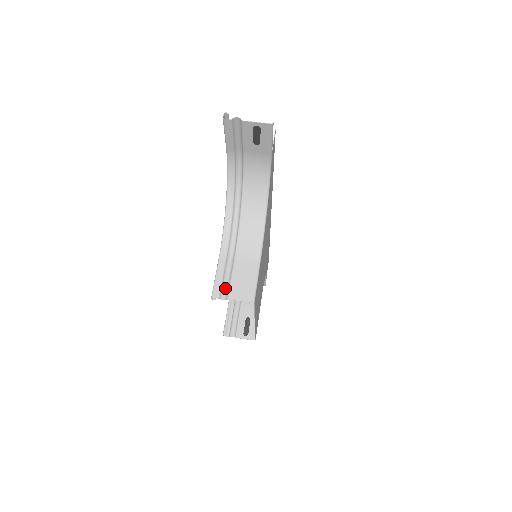
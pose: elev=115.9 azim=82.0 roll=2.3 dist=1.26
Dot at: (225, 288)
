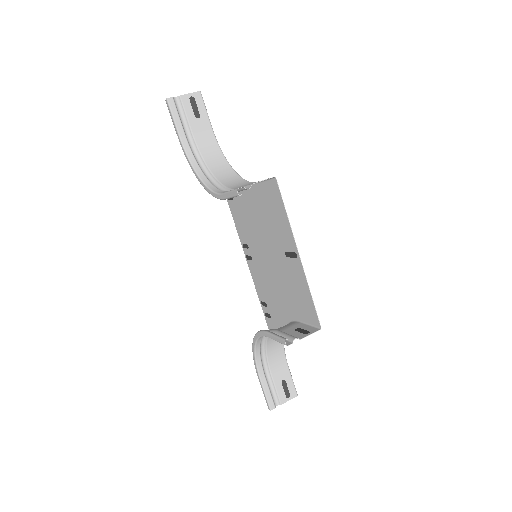
Dot at: occluded
